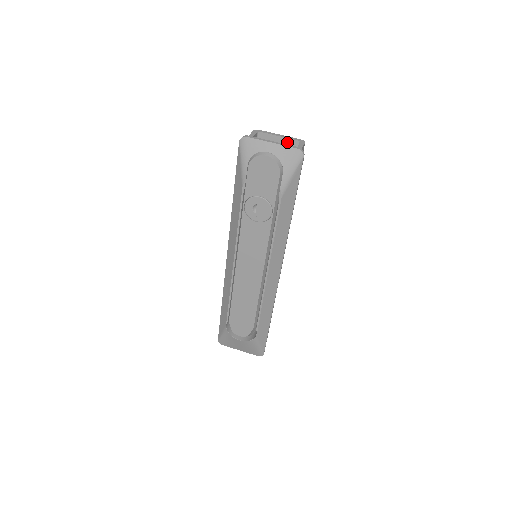
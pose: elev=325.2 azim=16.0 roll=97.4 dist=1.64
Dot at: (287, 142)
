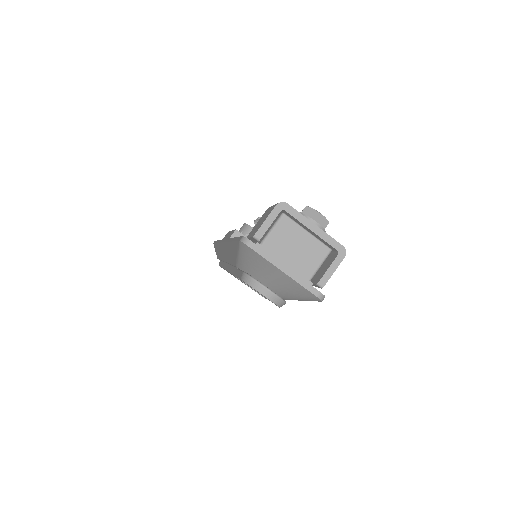
Dot at: (321, 239)
